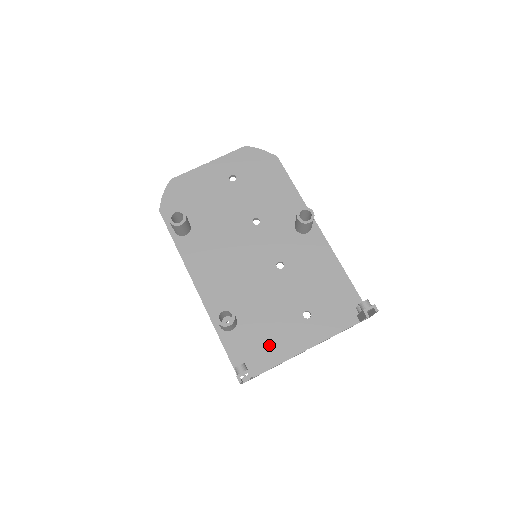
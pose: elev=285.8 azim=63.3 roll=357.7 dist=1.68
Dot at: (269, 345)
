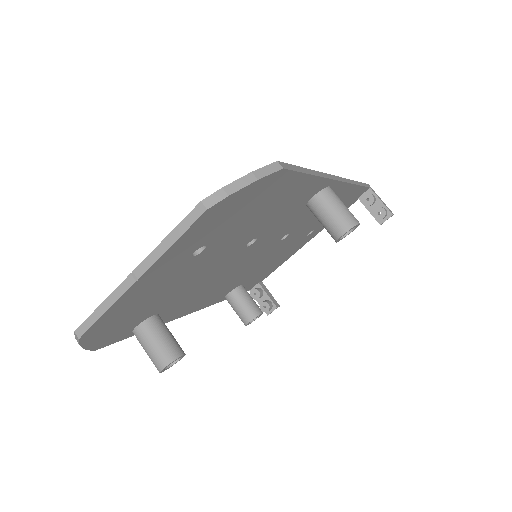
Dot at: occluded
